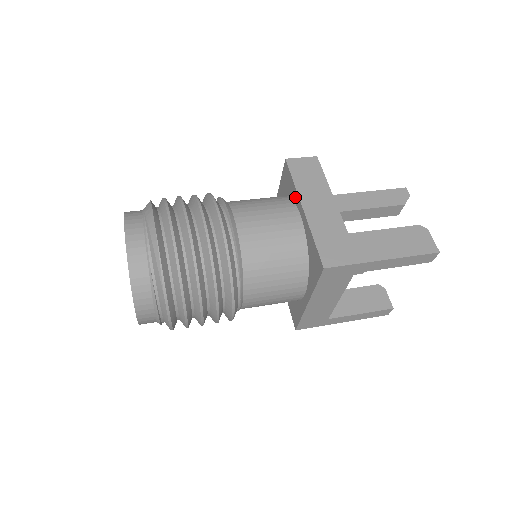
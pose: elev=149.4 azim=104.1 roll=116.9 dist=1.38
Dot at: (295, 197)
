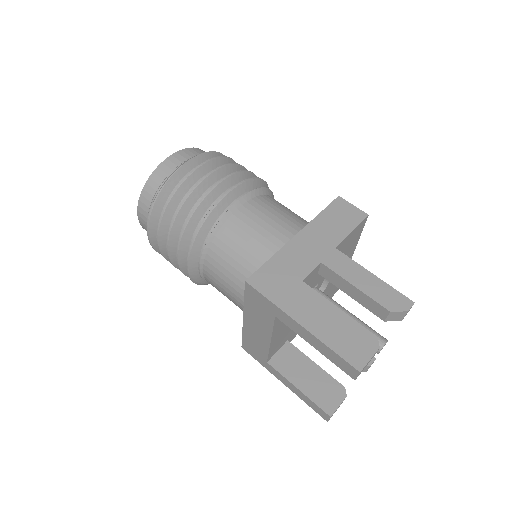
Dot at: occluded
